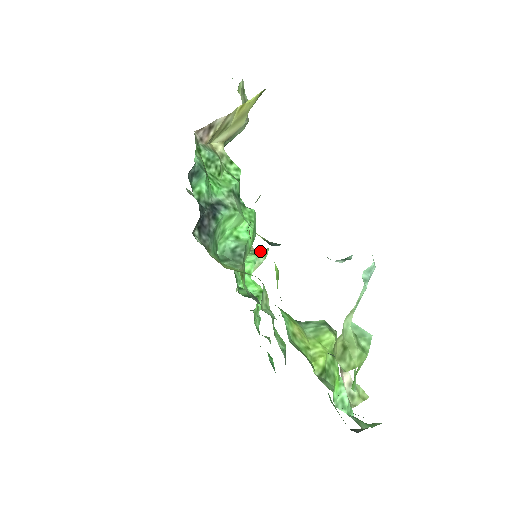
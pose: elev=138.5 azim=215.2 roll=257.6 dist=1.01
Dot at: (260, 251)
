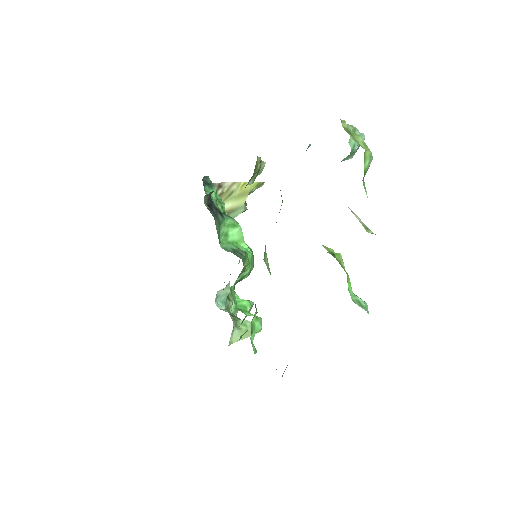
Dot at: occluded
